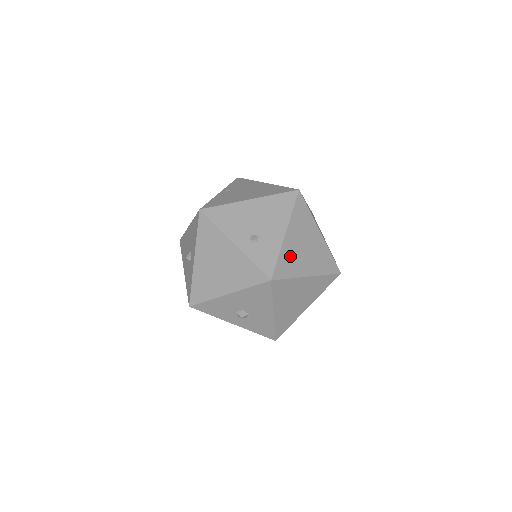
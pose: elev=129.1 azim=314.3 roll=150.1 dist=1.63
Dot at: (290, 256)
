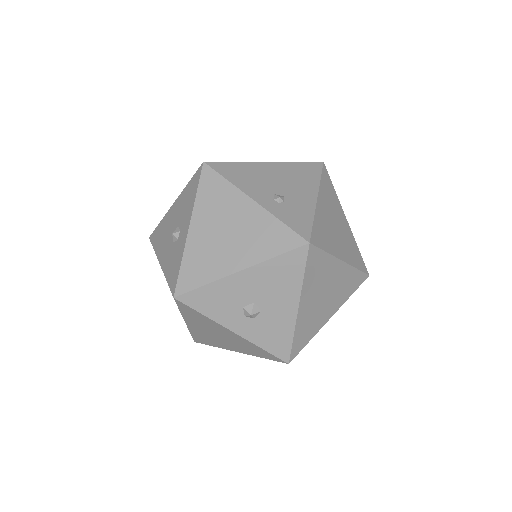
Dot at: (324, 226)
